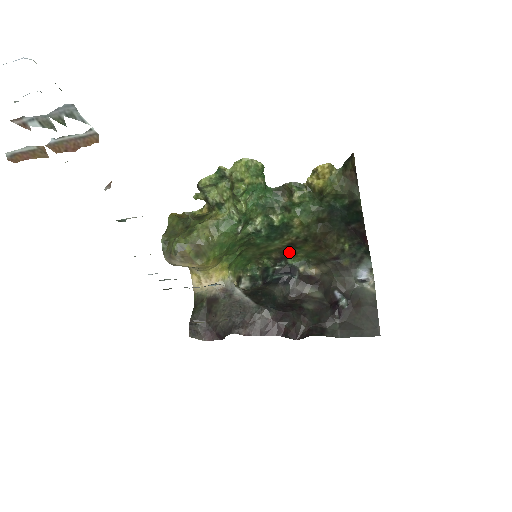
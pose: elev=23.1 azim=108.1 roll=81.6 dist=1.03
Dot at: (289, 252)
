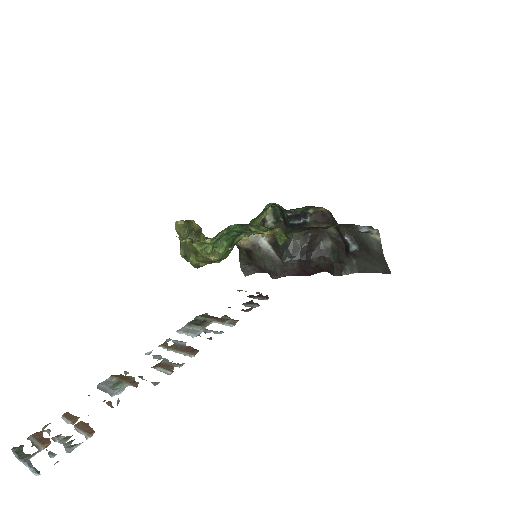
Dot at: occluded
